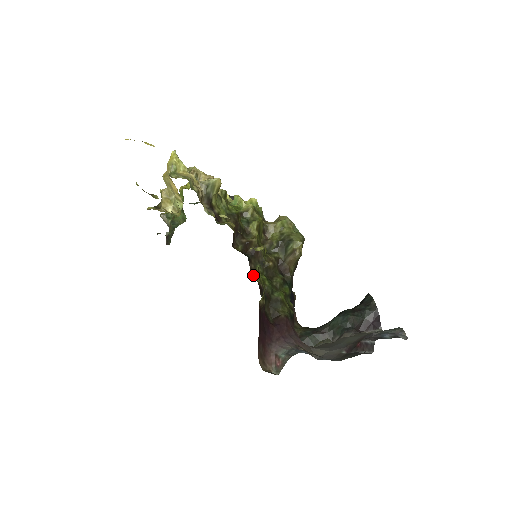
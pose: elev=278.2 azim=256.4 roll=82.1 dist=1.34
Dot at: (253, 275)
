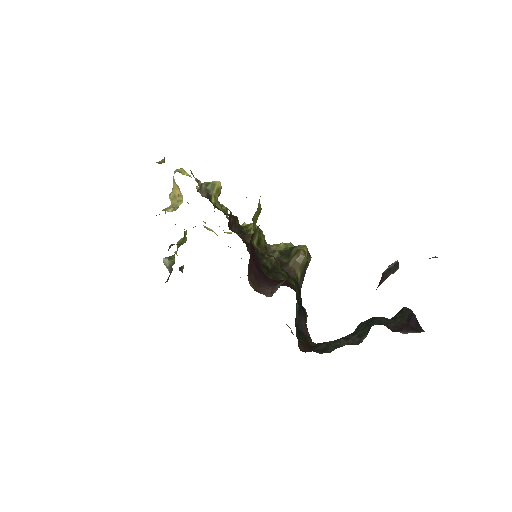
Dot at: occluded
